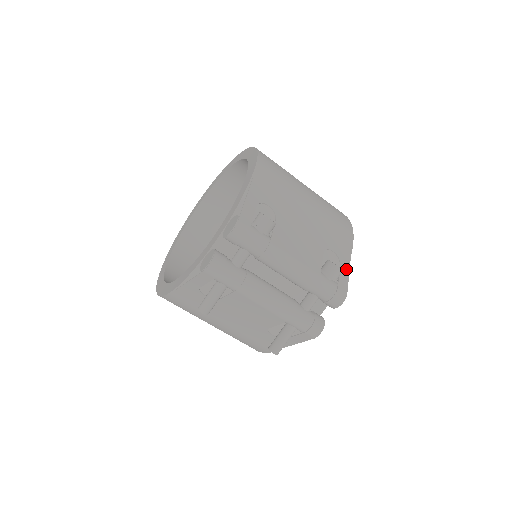
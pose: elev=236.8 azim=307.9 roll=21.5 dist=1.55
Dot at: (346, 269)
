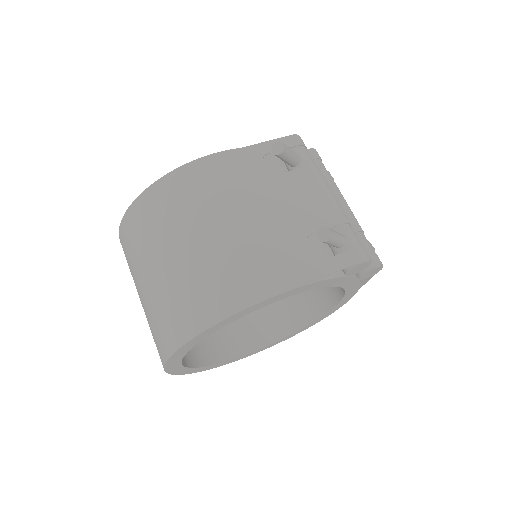
Dot at: occluded
